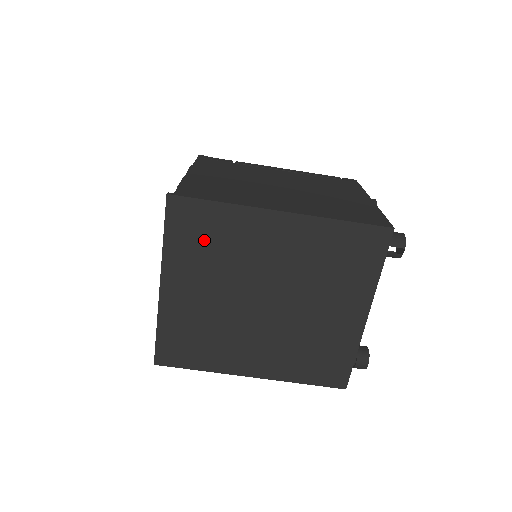
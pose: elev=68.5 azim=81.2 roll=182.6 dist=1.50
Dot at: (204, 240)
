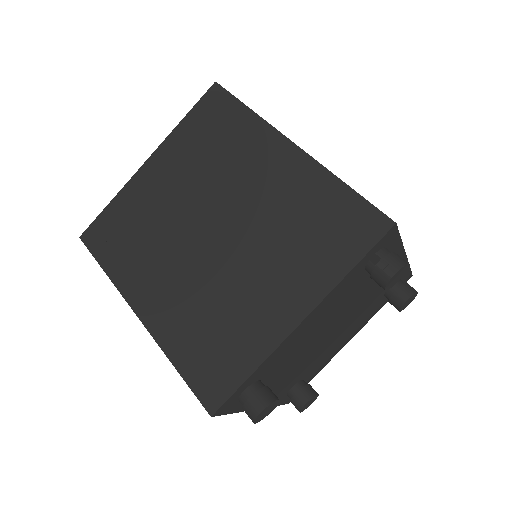
Dot at: (211, 136)
